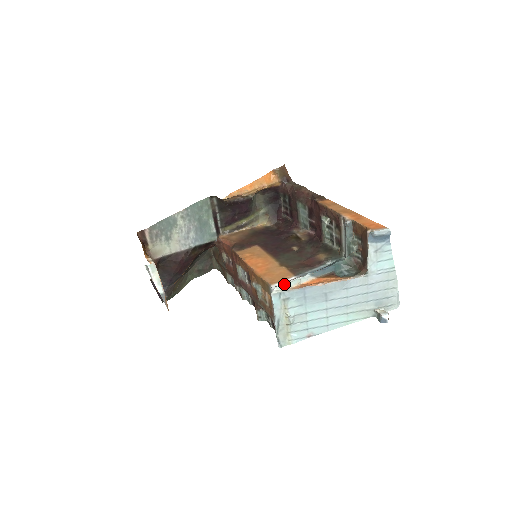
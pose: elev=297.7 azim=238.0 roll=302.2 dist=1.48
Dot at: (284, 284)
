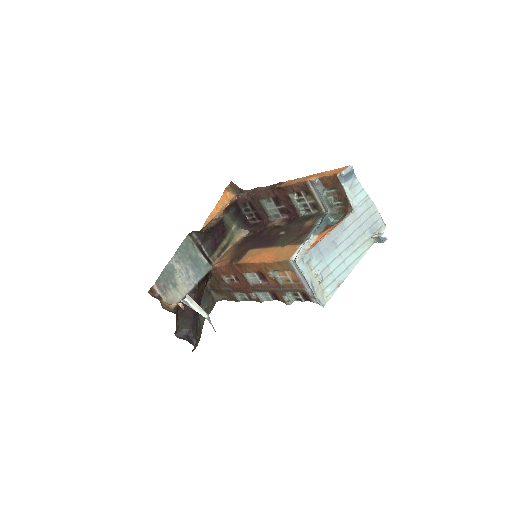
Dot at: (300, 251)
